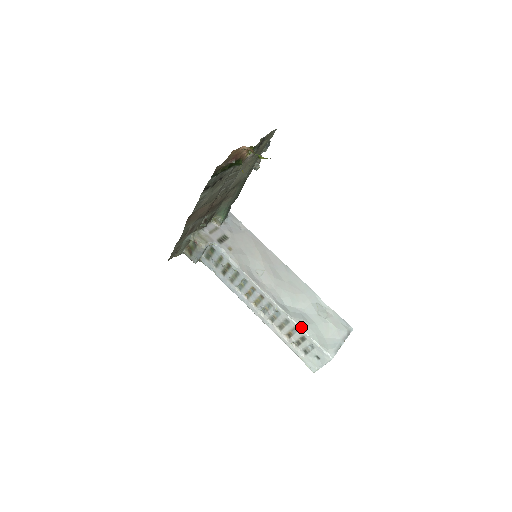
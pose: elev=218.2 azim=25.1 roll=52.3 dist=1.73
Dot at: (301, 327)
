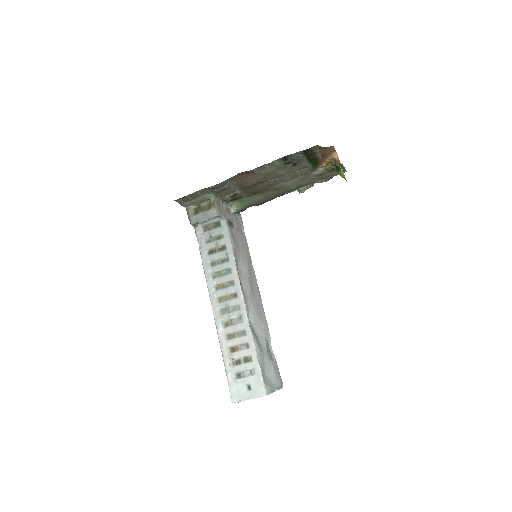
Dot at: (255, 346)
